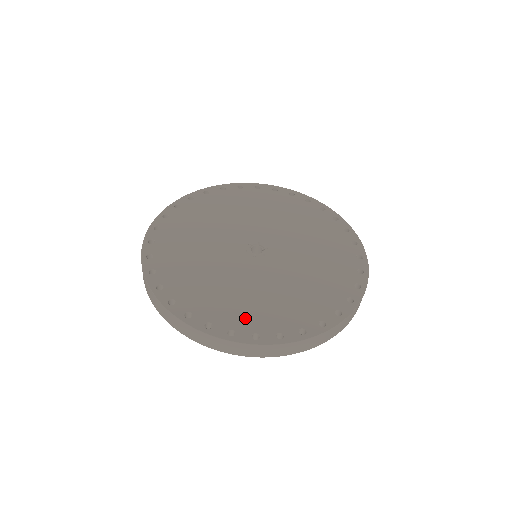
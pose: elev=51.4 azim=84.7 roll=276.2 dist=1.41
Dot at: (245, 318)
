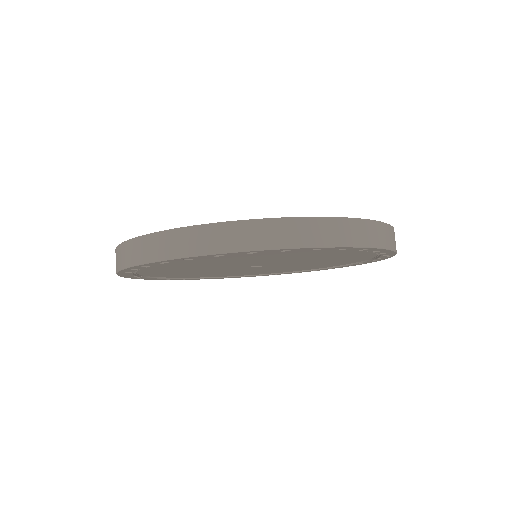
Dot at: occluded
